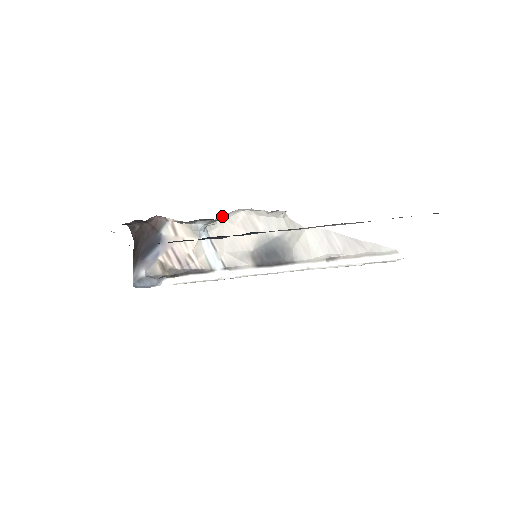
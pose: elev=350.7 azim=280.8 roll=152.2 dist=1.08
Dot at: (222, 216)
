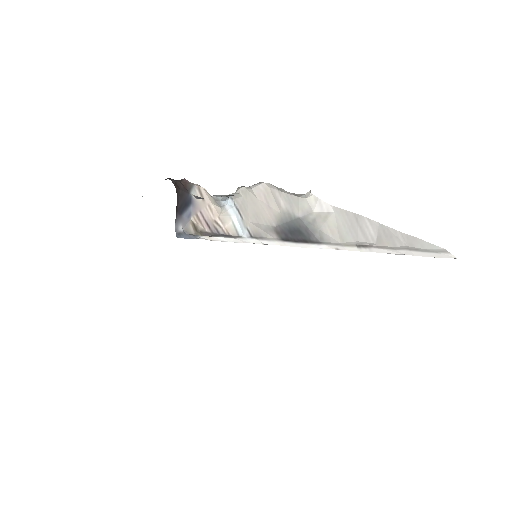
Dot at: (244, 186)
